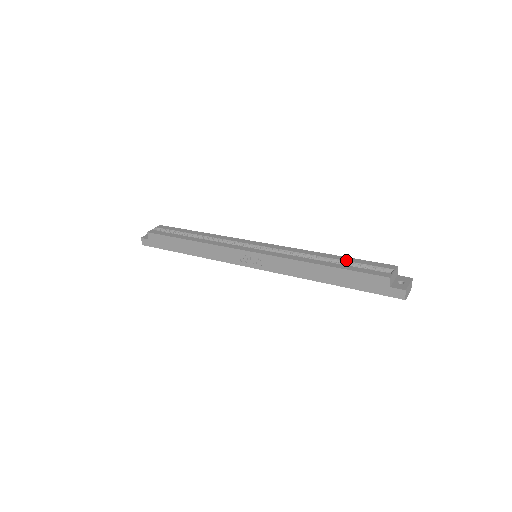
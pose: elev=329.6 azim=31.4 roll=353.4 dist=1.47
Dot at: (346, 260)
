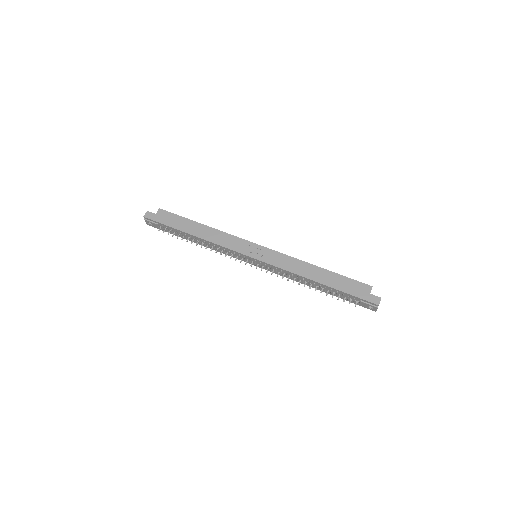
Dot at: occluded
